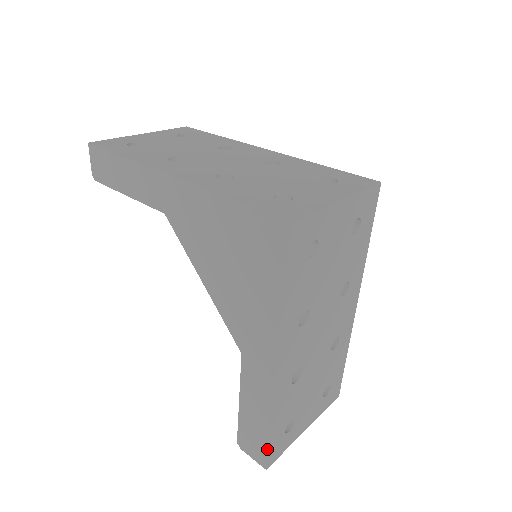
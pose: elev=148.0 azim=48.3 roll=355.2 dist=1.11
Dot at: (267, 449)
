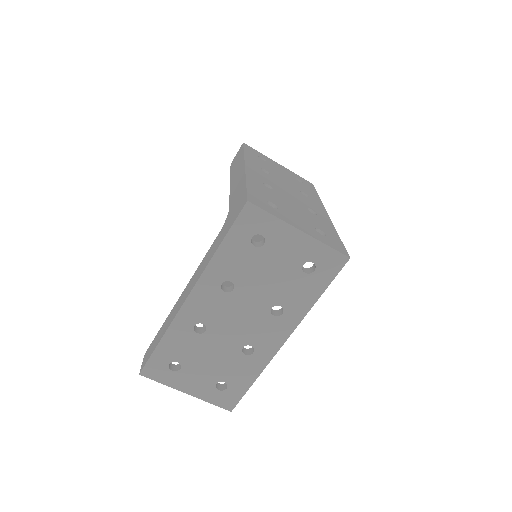
Dot at: (149, 358)
